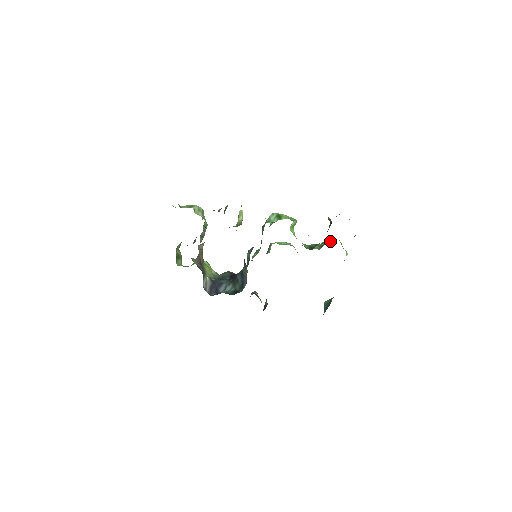
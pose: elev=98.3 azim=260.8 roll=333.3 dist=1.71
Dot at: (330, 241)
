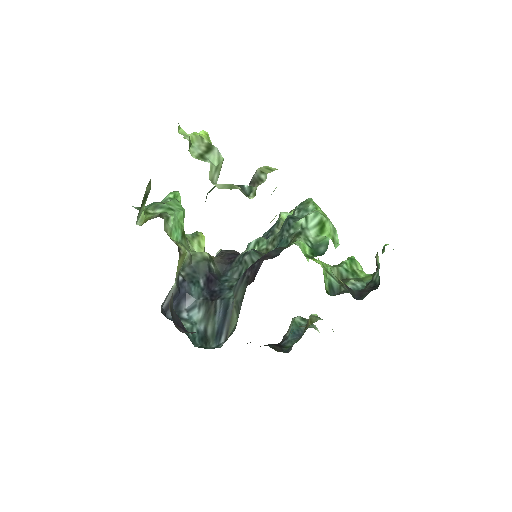
Dot at: (356, 277)
